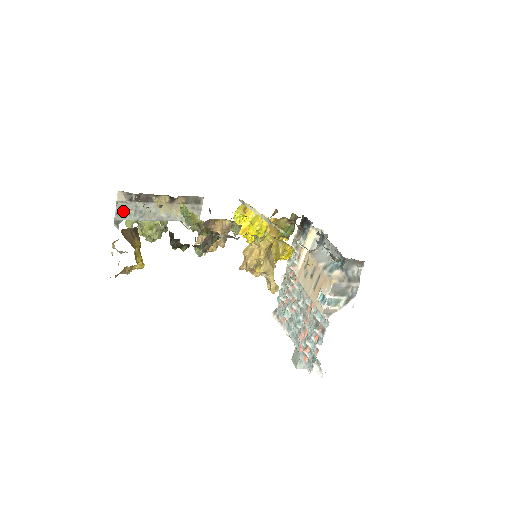
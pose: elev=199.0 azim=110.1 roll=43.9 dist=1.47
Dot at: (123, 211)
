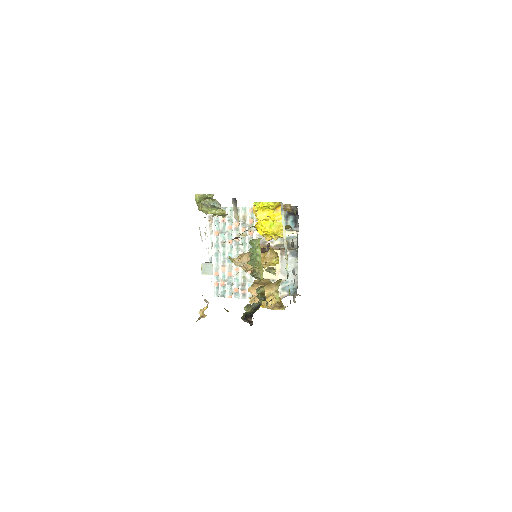
Dot at: occluded
